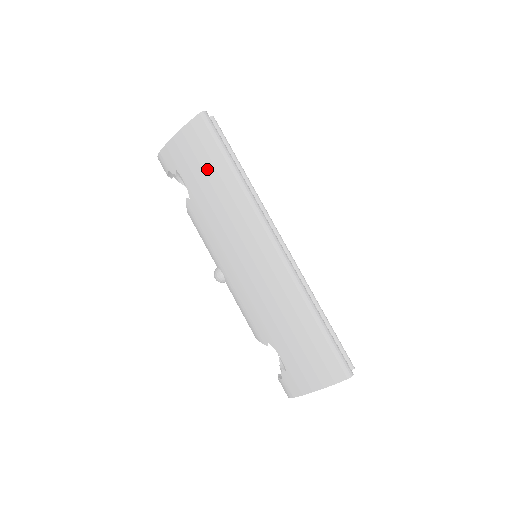
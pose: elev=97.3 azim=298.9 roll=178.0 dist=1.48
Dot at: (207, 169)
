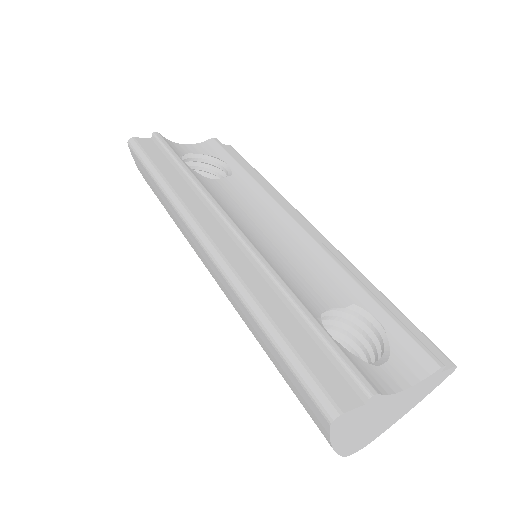
Dot at: (156, 194)
